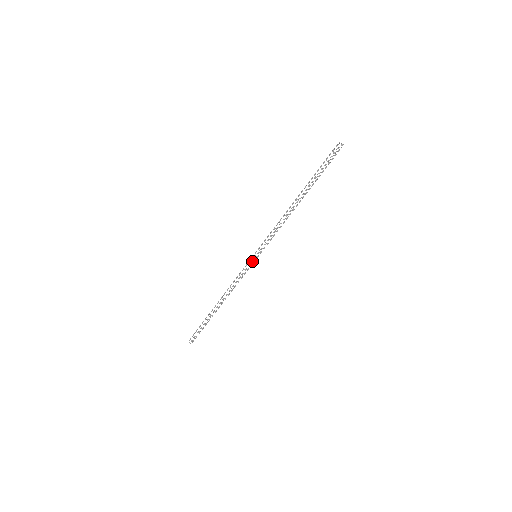
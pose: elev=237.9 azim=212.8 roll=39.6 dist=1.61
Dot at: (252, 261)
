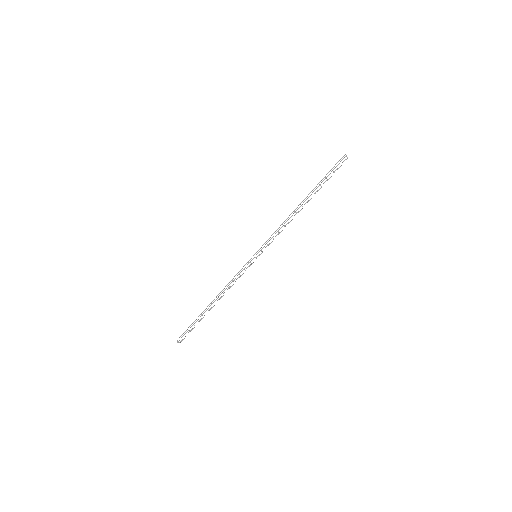
Dot at: occluded
